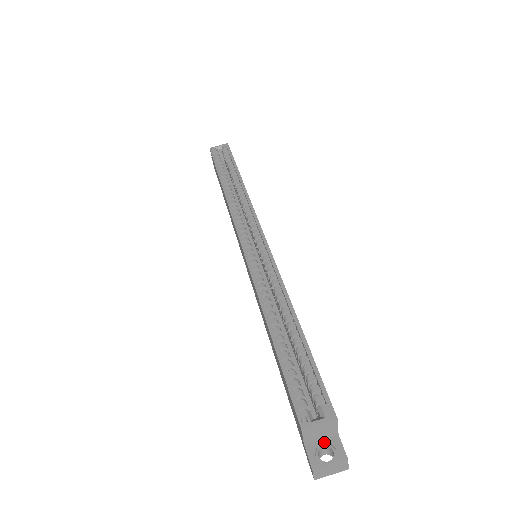
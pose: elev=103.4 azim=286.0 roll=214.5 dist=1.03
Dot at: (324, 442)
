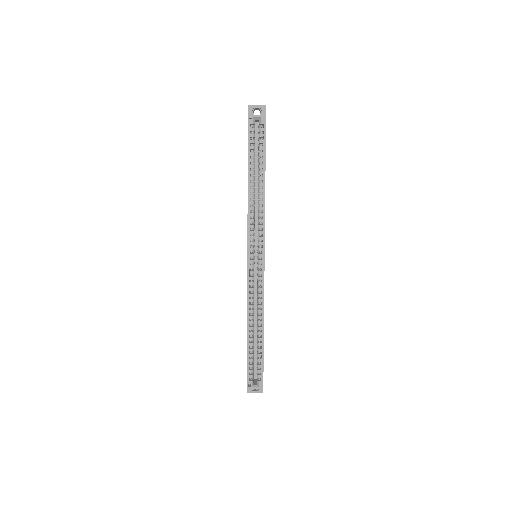
Dot at: occluded
